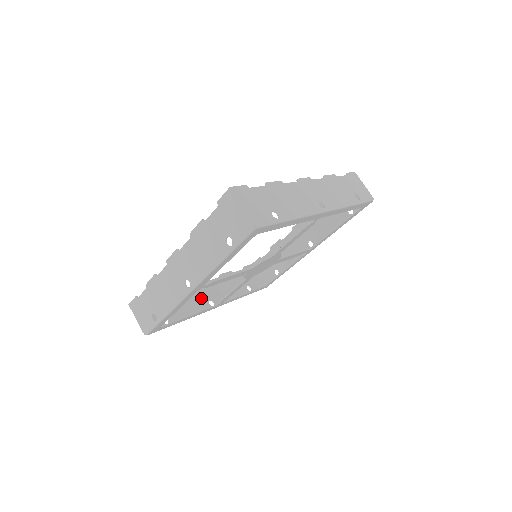
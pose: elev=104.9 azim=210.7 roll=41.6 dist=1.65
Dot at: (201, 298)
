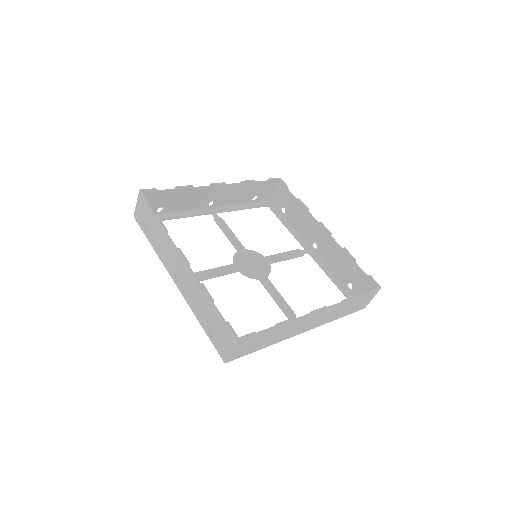
Dot at: (206, 198)
